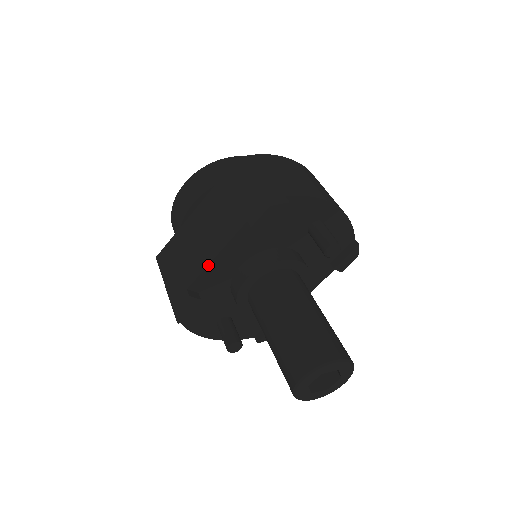
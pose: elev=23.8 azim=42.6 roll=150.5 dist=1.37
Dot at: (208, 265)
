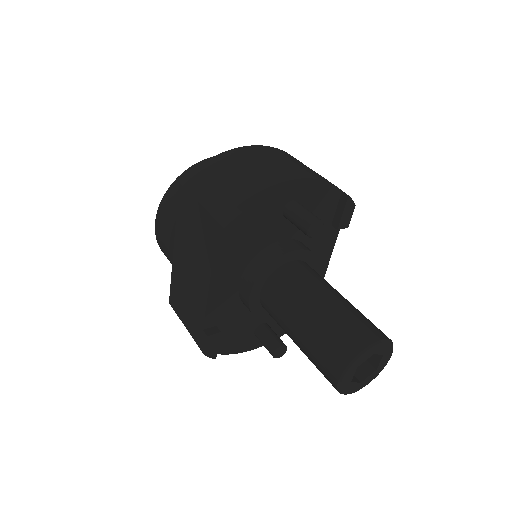
Dot at: (207, 302)
